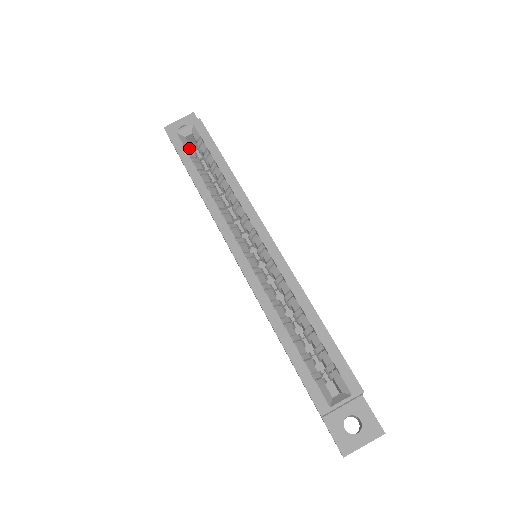
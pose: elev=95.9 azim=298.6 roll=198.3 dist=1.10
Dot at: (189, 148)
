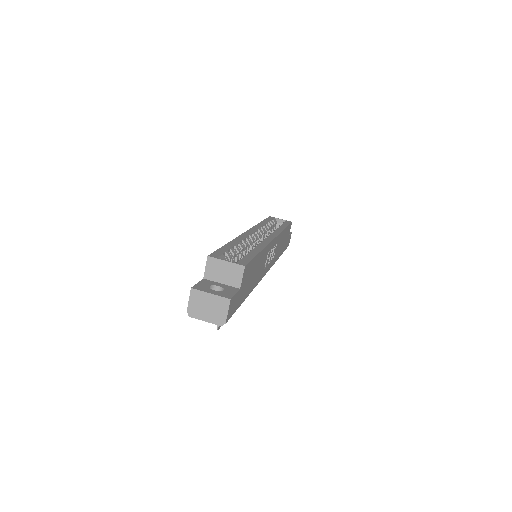
Dot at: (274, 223)
